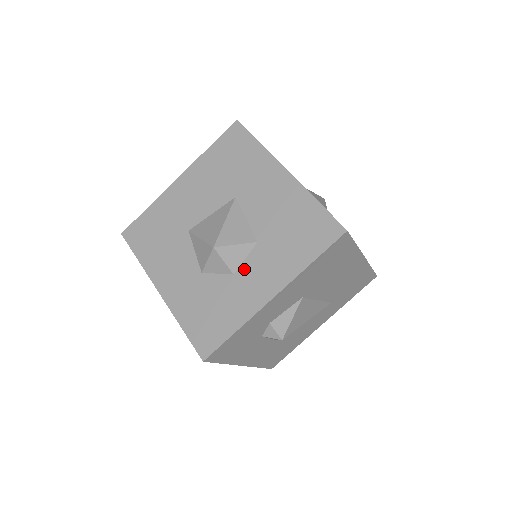
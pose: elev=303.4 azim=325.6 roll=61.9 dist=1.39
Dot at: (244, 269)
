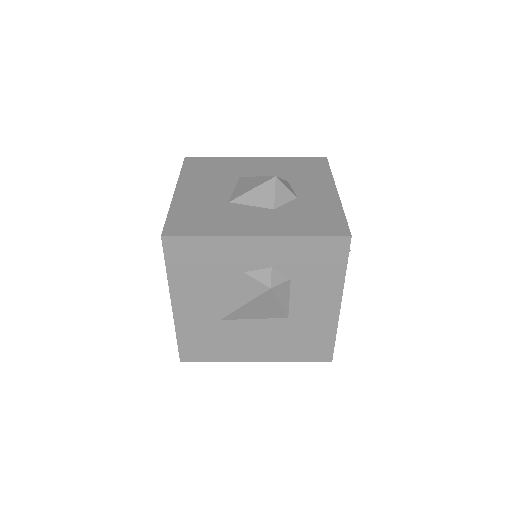
Dot at: (300, 192)
